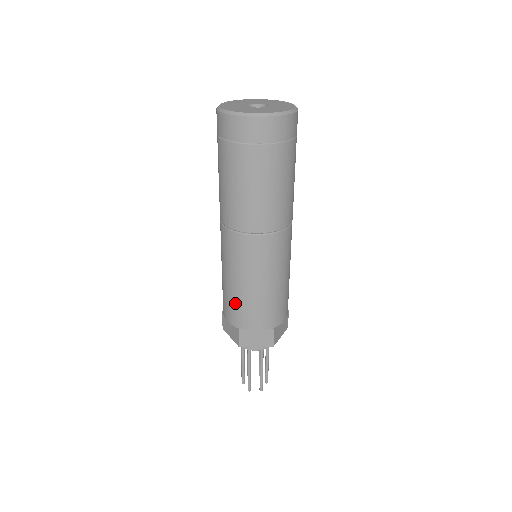
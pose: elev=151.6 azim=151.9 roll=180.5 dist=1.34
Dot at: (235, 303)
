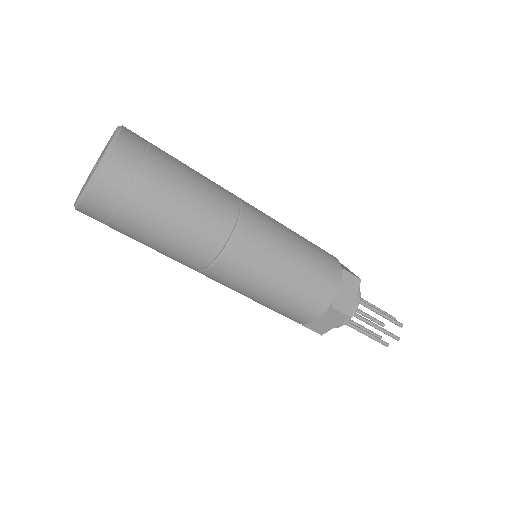
Dot at: (301, 296)
